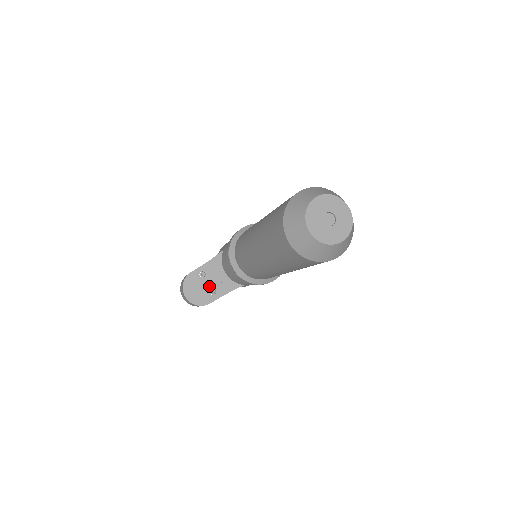
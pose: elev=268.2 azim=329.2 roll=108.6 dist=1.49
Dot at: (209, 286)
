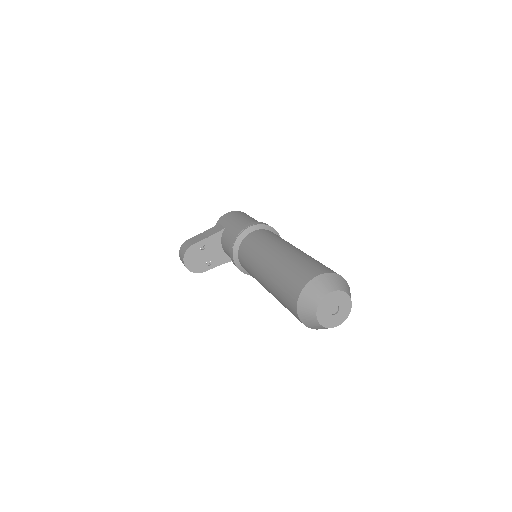
Dot at: (206, 258)
